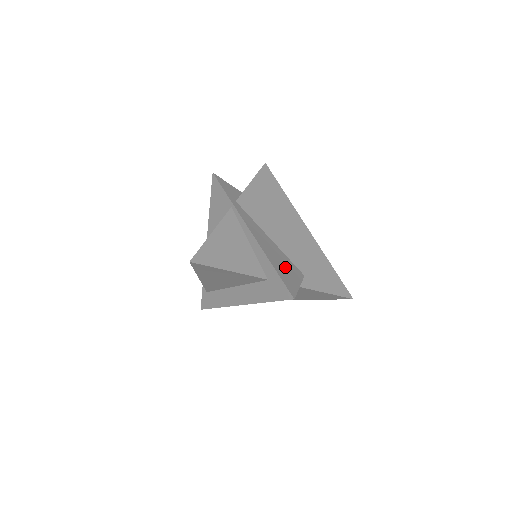
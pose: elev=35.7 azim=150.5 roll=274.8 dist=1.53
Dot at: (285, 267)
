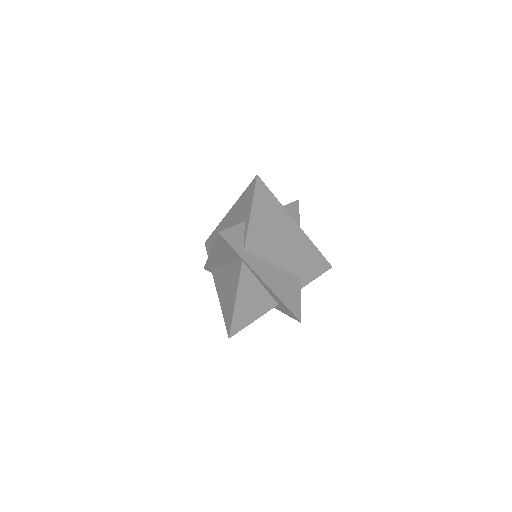
Dot at: (290, 290)
